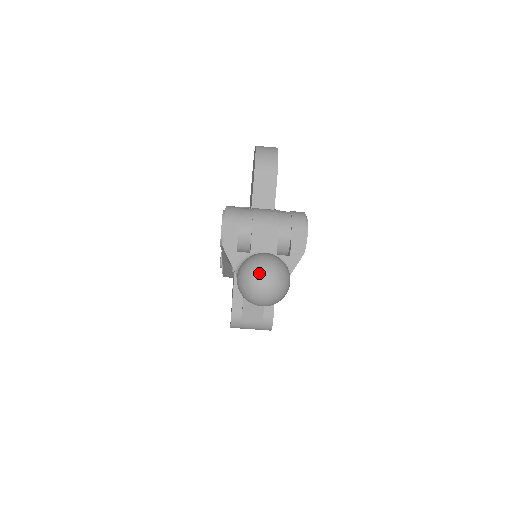
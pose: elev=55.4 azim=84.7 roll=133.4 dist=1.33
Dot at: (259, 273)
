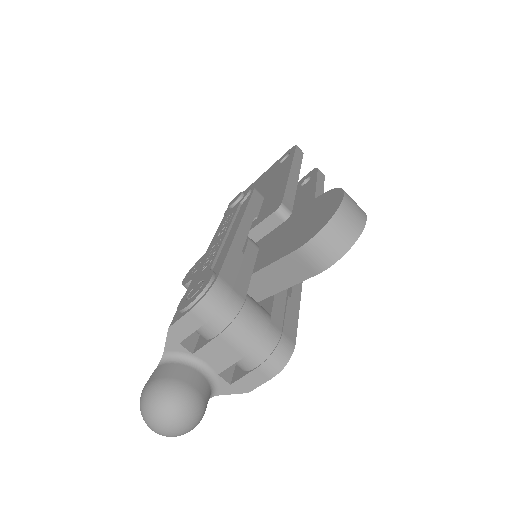
Dot at: (158, 422)
